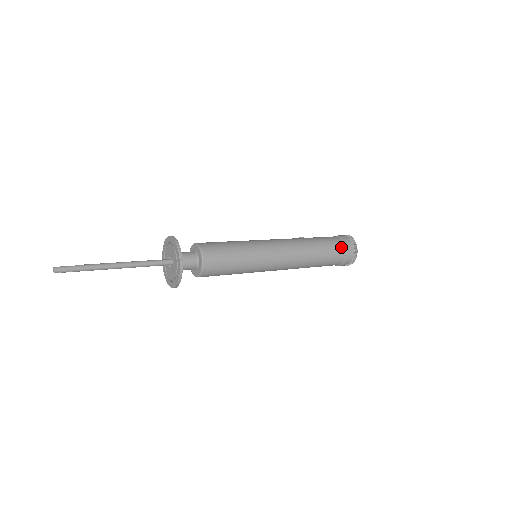
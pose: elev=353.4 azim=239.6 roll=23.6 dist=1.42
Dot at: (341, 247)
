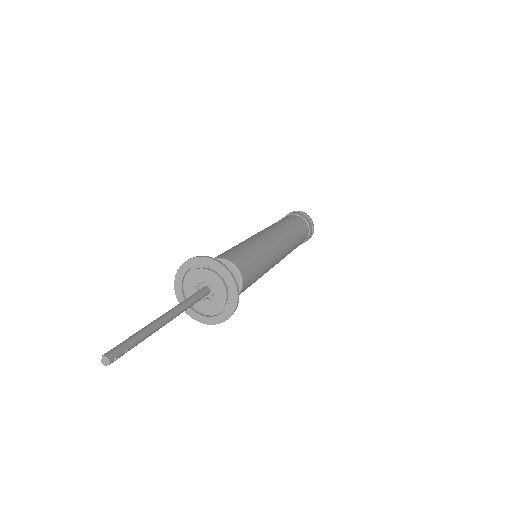
Dot at: (298, 217)
